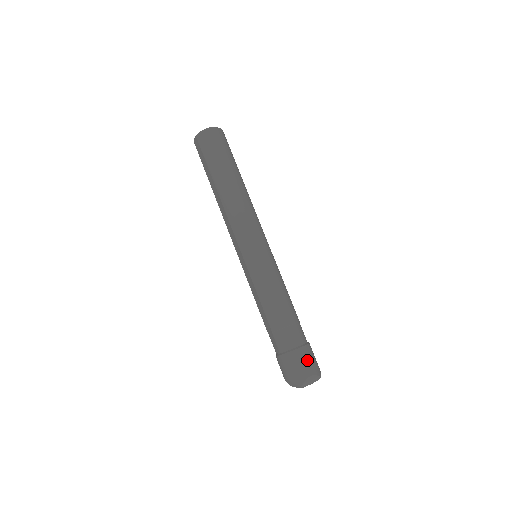
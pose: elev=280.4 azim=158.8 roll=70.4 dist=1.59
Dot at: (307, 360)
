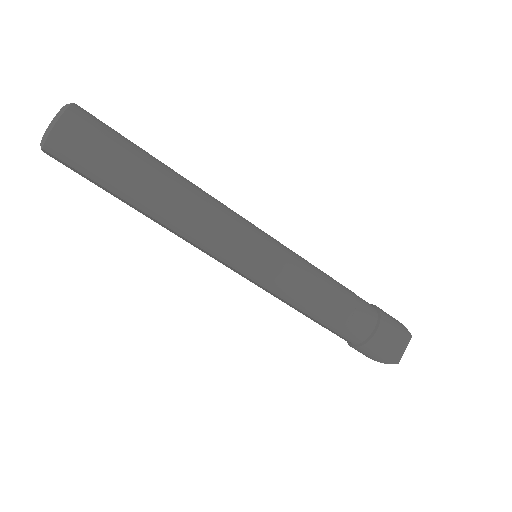
Dot at: (391, 336)
